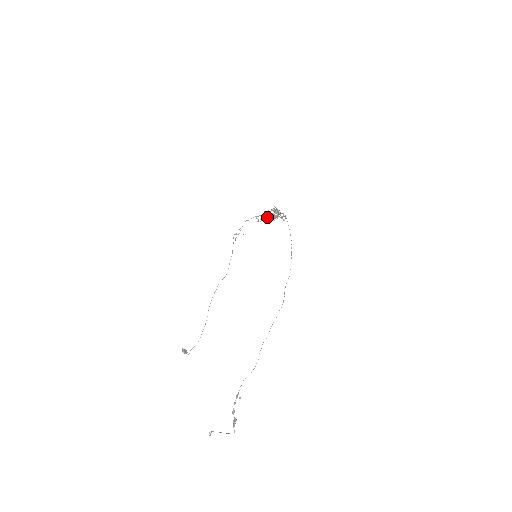
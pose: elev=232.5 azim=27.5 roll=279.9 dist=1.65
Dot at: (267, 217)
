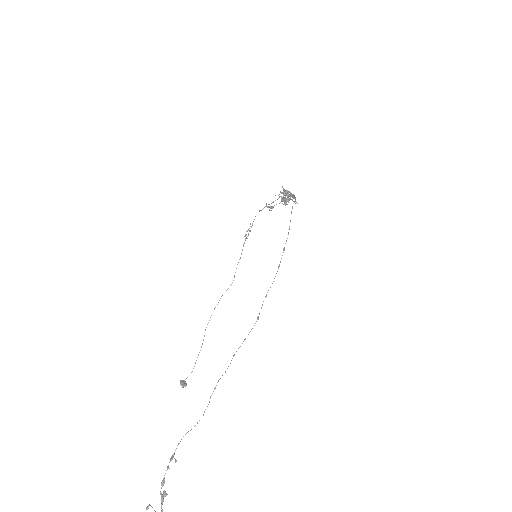
Dot at: (279, 203)
